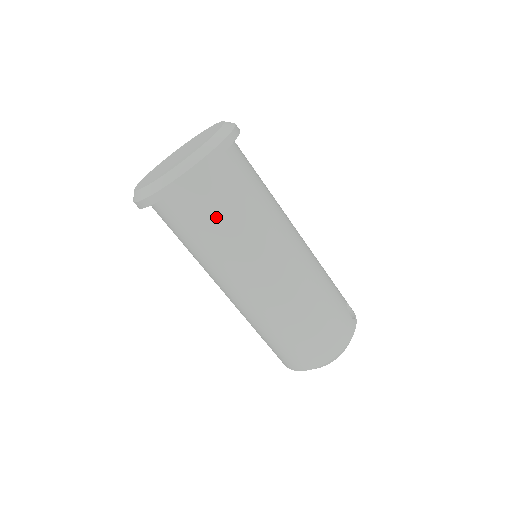
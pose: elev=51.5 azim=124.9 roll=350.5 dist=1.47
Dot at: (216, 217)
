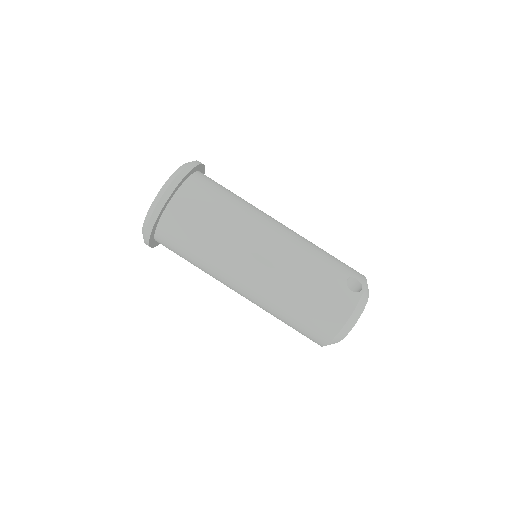
Dot at: (188, 243)
